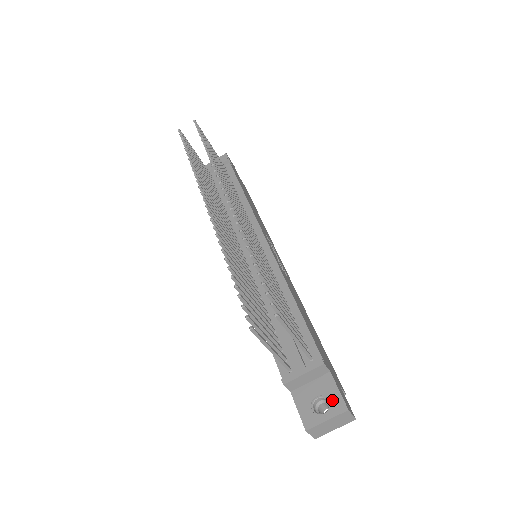
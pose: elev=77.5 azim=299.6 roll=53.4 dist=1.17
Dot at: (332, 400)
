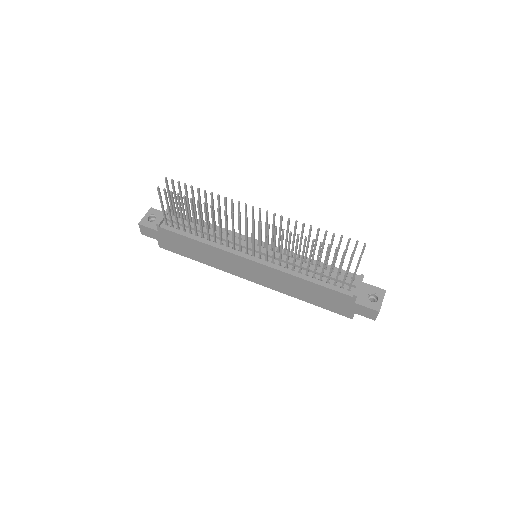
Dot at: (376, 292)
